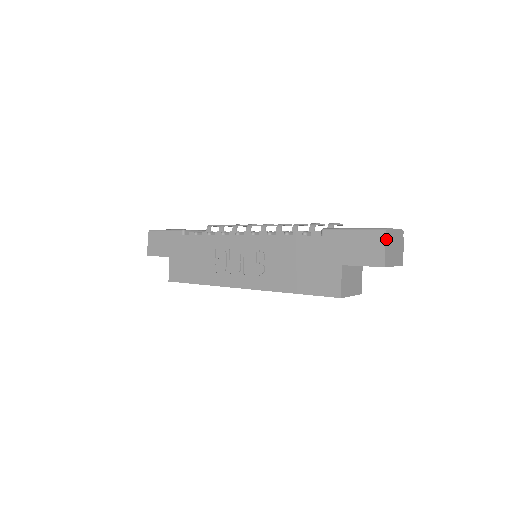
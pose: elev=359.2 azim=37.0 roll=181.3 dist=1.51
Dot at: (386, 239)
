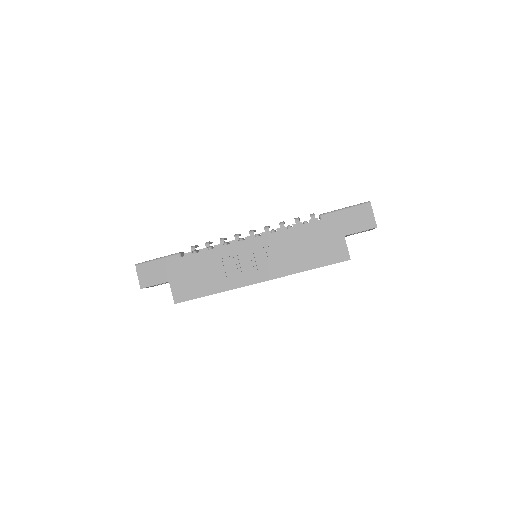
Dot at: occluded
